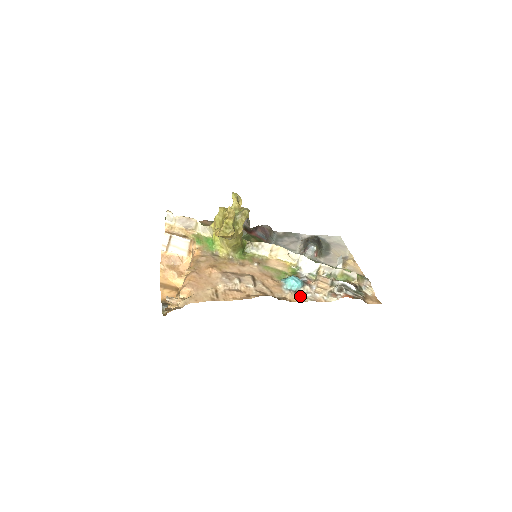
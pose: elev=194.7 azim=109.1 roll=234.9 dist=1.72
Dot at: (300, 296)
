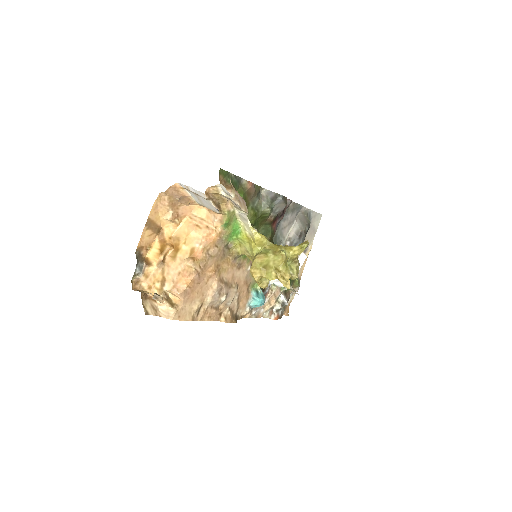
Dot at: (252, 313)
